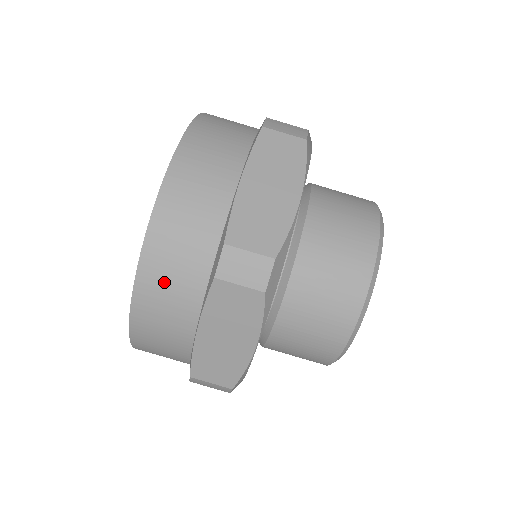
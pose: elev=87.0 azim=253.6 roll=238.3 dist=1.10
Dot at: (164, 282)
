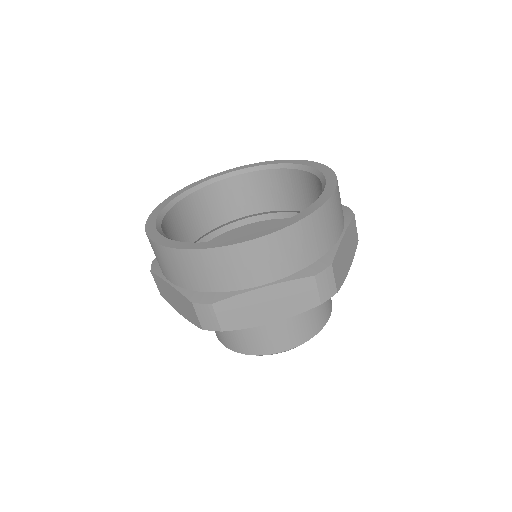
Dot at: (177, 265)
